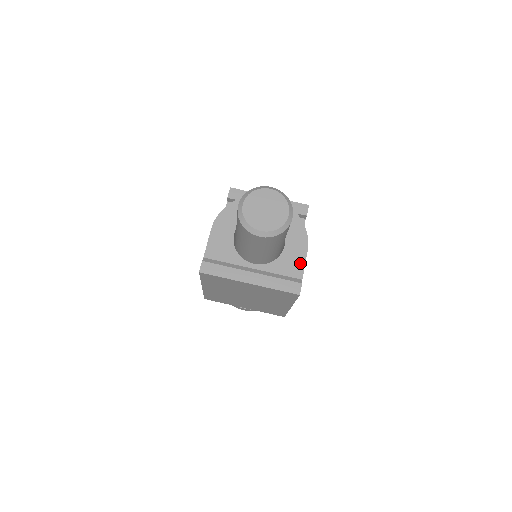
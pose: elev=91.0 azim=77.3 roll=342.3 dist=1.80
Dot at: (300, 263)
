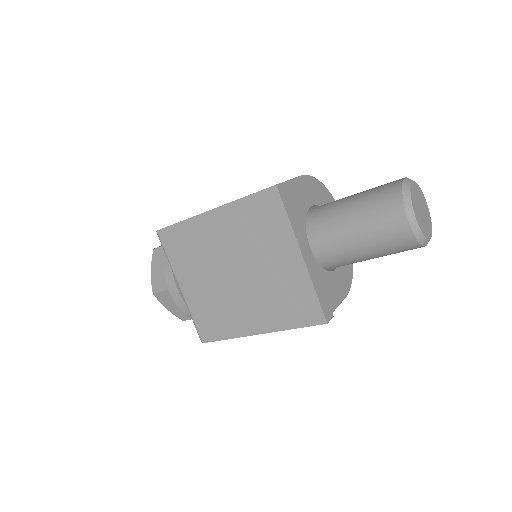
Dot at: (337, 299)
